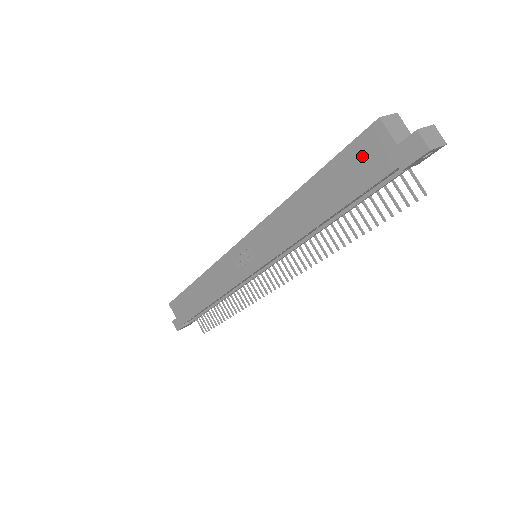
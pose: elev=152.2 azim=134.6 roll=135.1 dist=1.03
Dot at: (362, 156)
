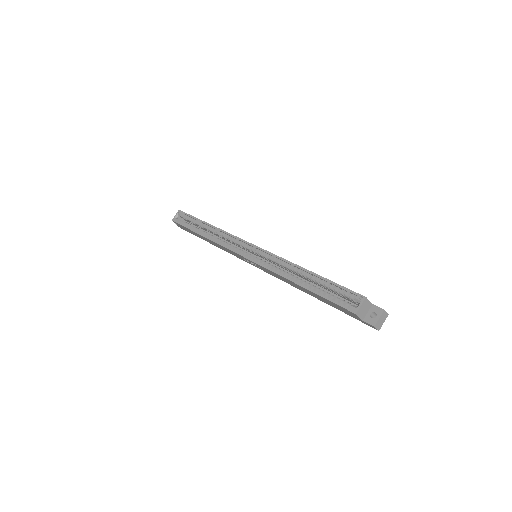
Dot at: (342, 309)
